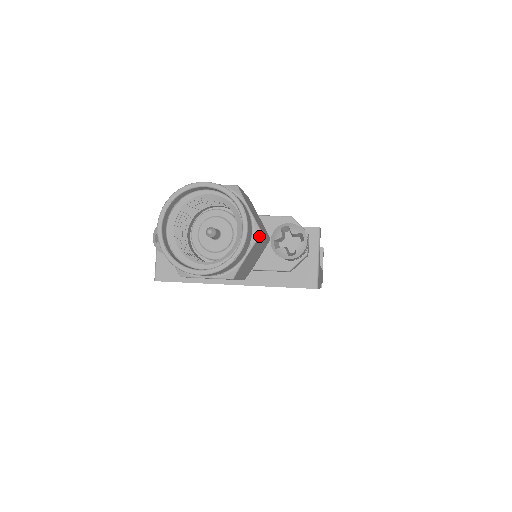
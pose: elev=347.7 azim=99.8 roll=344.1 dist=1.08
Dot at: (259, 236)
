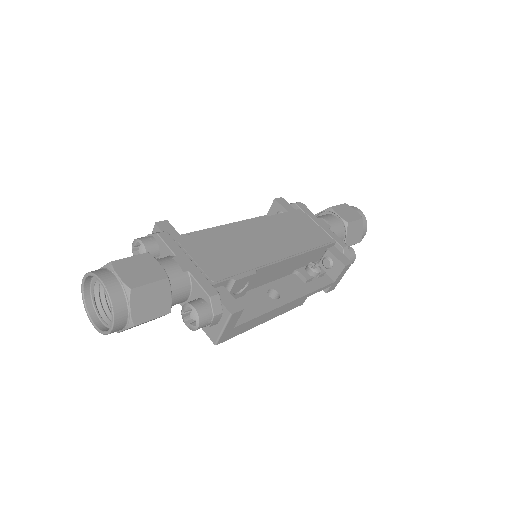
Dot at: (131, 327)
